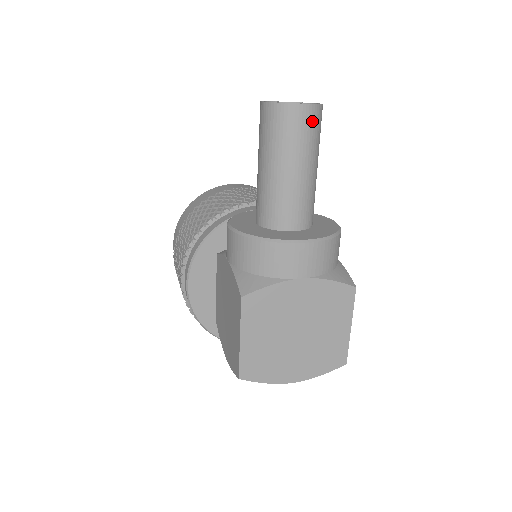
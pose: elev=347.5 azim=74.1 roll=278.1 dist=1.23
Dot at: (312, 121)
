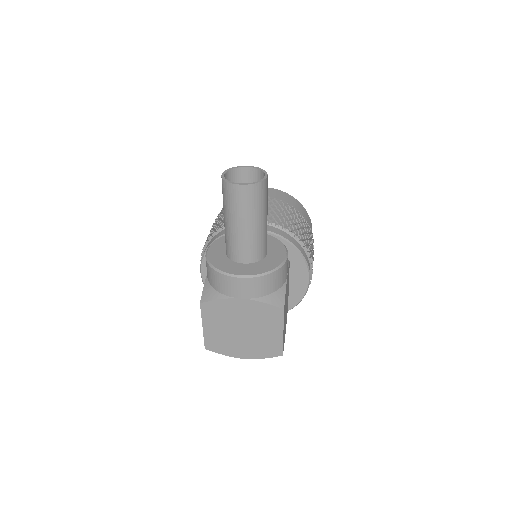
Dot at: (250, 195)
